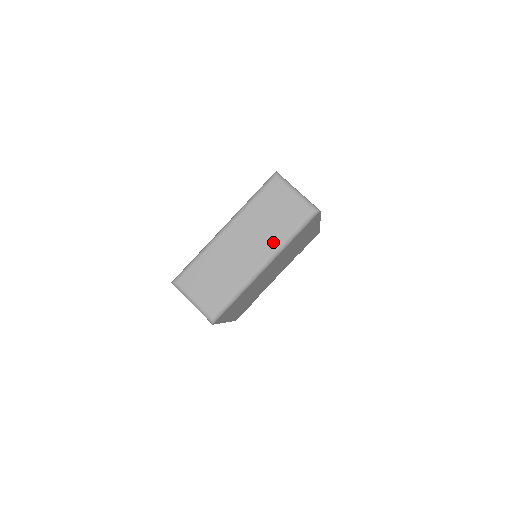
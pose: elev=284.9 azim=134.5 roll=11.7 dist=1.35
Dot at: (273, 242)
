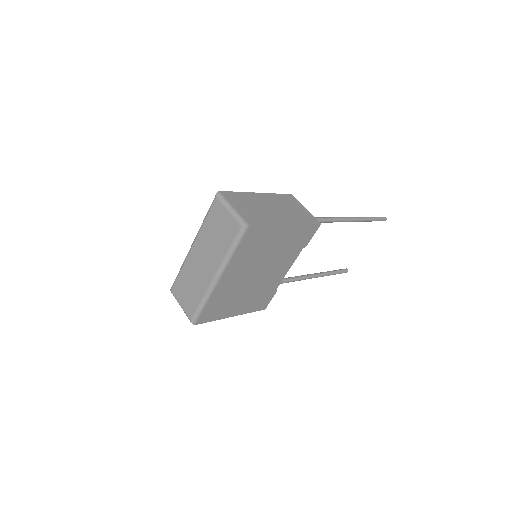
Dot at: (219, 257)
